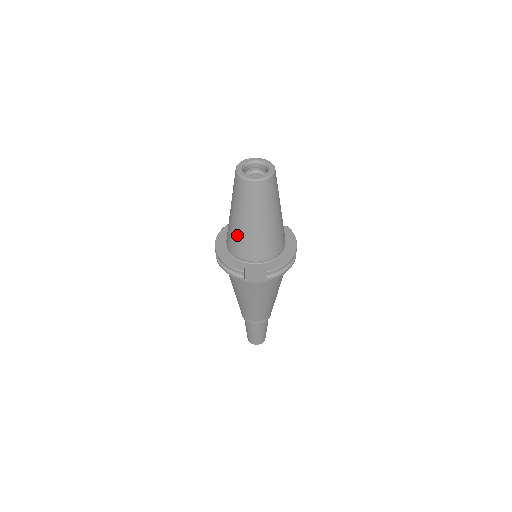
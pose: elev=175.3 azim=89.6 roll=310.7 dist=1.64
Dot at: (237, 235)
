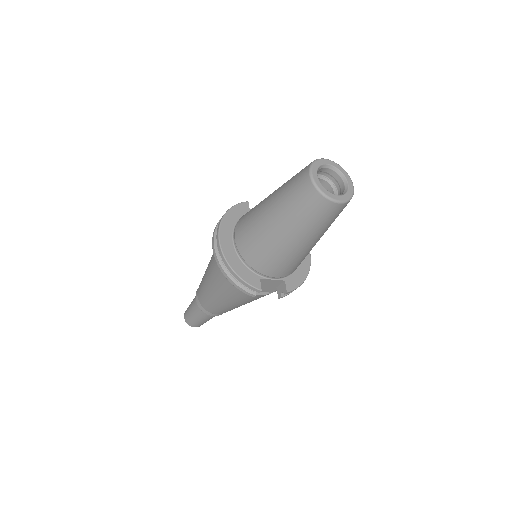
Dot at: (268, 248)
